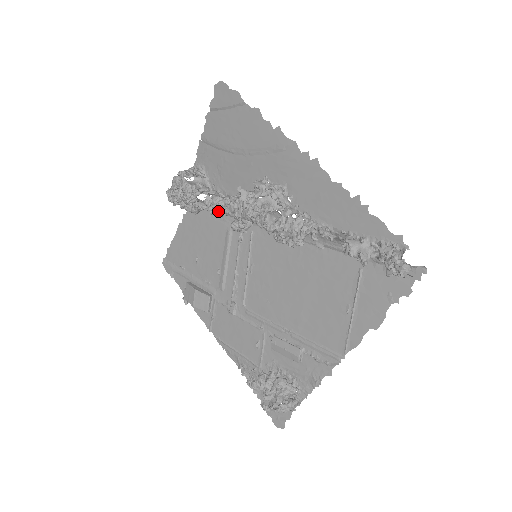
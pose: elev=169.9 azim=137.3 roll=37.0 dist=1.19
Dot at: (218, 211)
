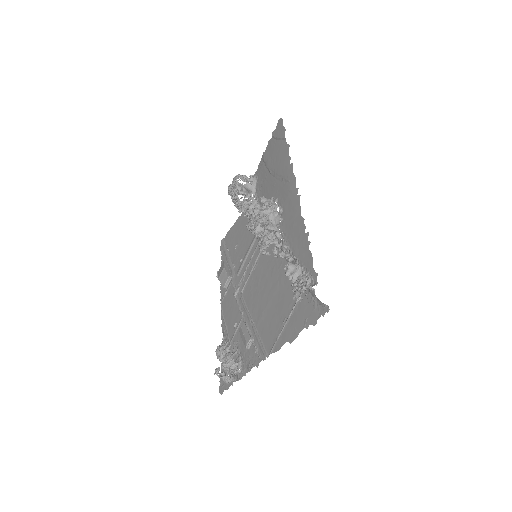
Dot at: (242, 211)
